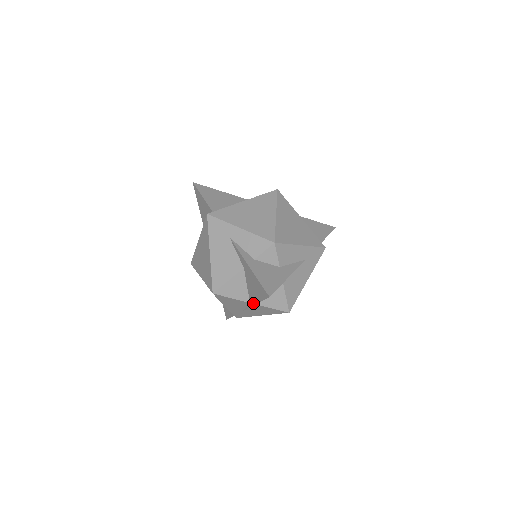
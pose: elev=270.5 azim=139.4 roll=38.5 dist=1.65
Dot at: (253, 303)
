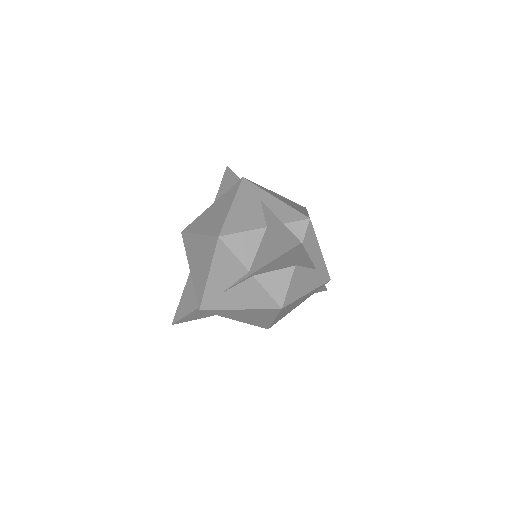
Dot at: (257, 268)
